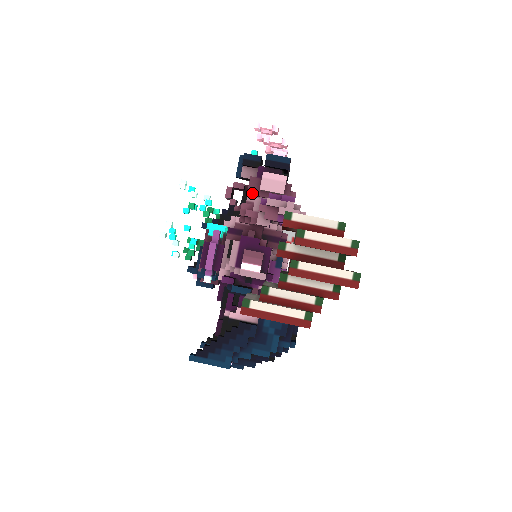
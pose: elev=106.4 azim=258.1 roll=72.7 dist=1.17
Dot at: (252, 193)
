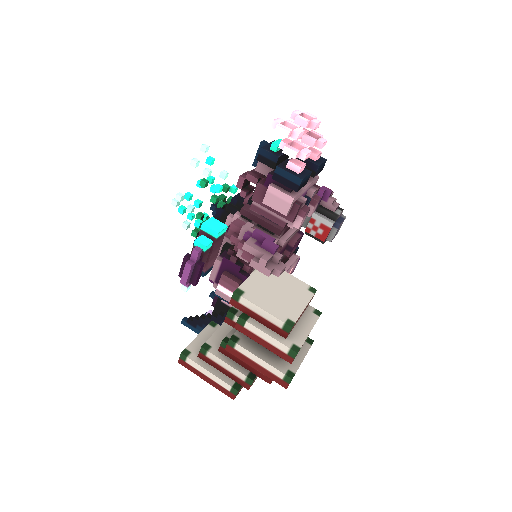
Dot at: (256, 200)
